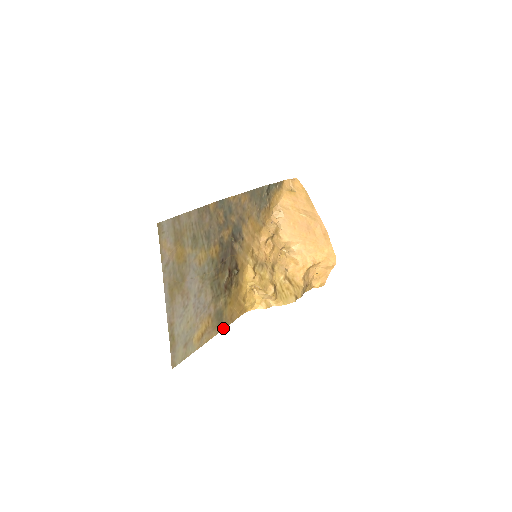
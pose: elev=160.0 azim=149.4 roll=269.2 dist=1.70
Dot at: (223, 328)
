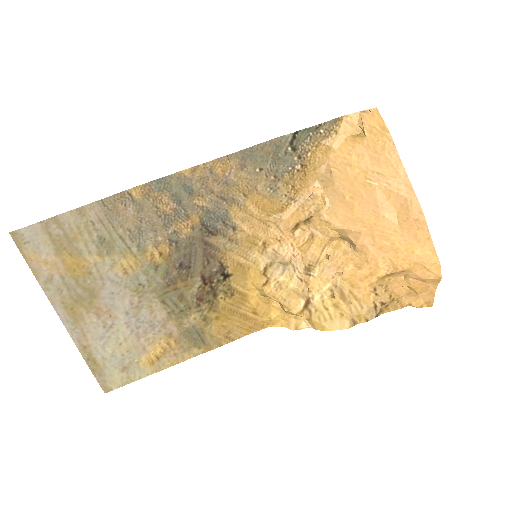
Dot at: (209, 349)
